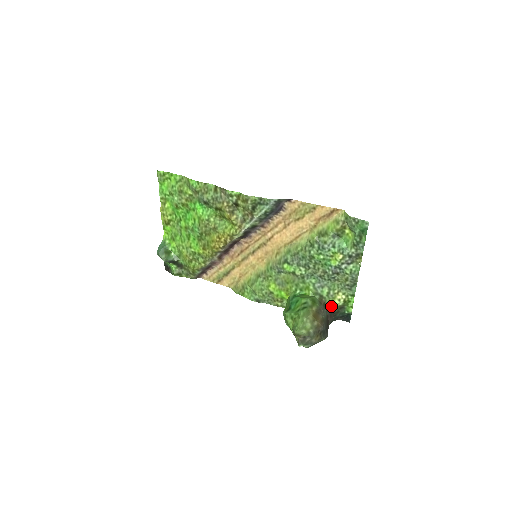
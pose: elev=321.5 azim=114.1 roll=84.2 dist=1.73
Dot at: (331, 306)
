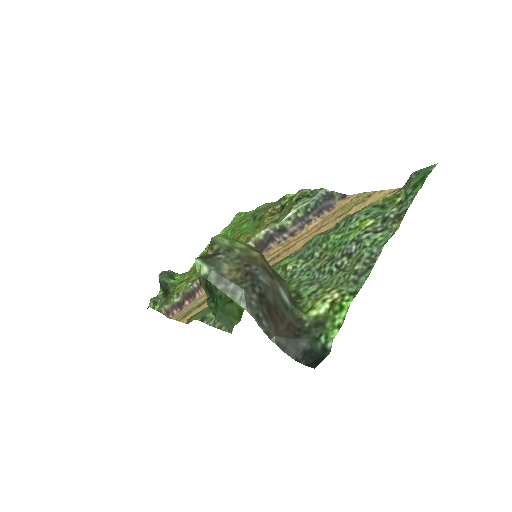
Dot at: (303, 312)
